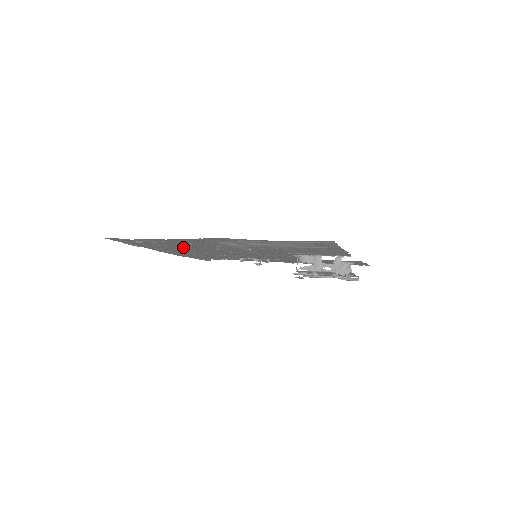
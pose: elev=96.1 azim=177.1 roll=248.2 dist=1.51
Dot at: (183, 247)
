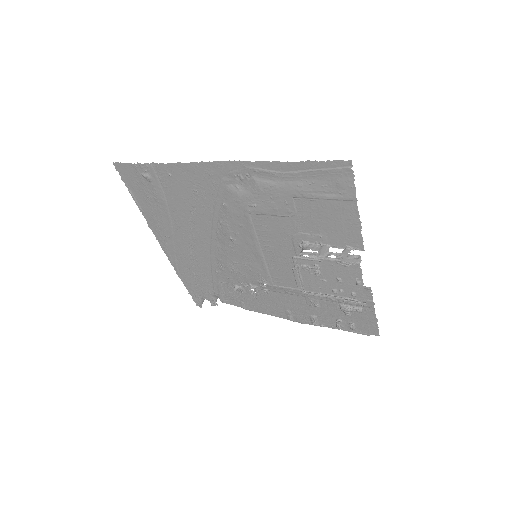
Dot at: (185, 214)
